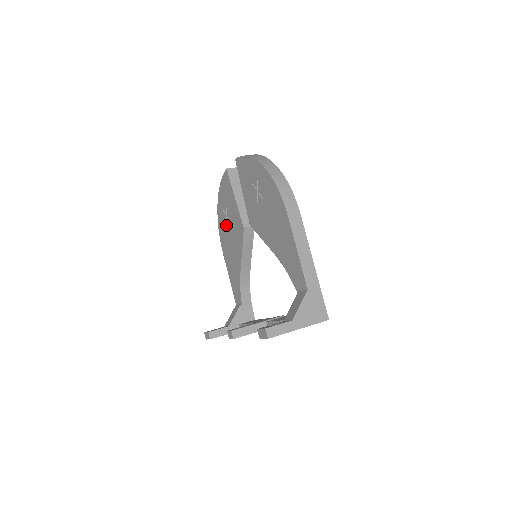
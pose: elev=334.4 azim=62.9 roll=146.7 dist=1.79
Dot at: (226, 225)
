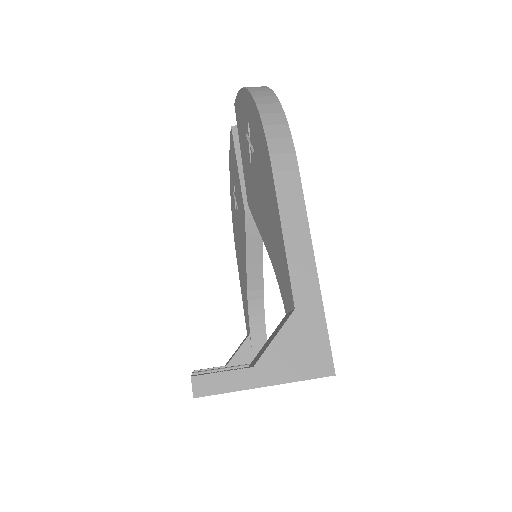
Dot at: (235, 214)
